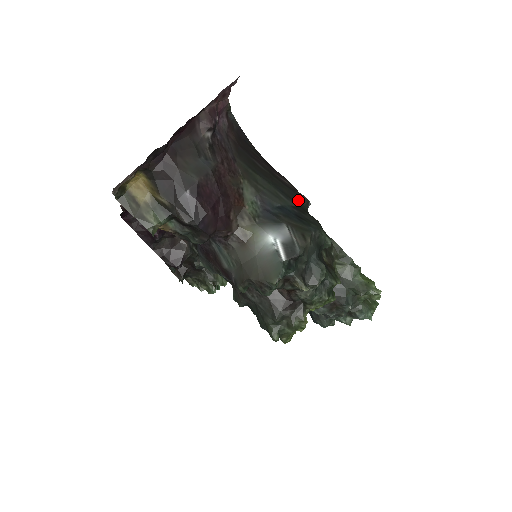
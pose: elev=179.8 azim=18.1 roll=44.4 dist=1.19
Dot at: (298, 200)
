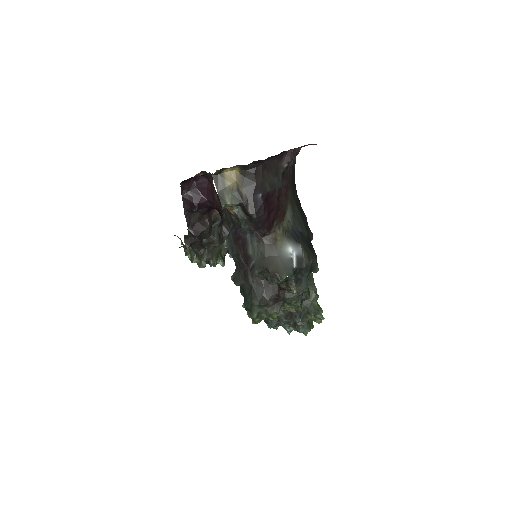
Dot at: (309, 233)
